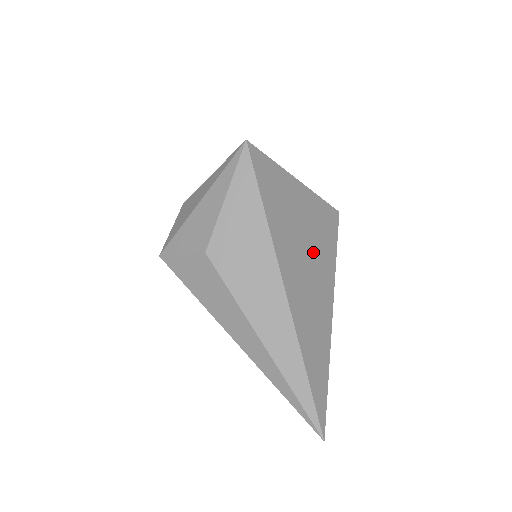
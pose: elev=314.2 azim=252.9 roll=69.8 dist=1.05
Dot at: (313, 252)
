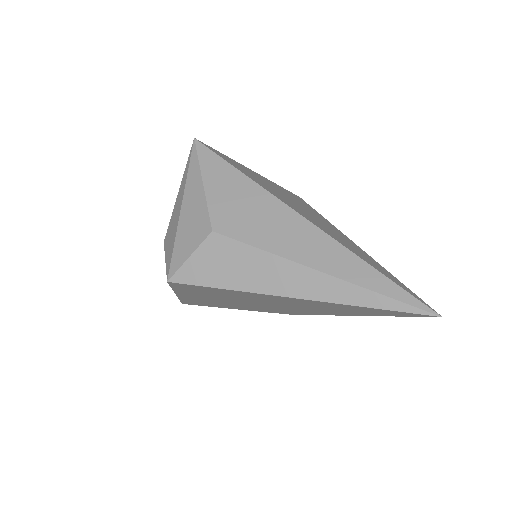
Dot at: (303, 208)
